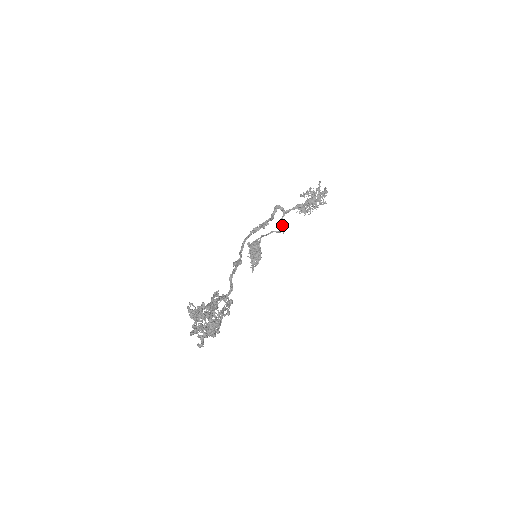
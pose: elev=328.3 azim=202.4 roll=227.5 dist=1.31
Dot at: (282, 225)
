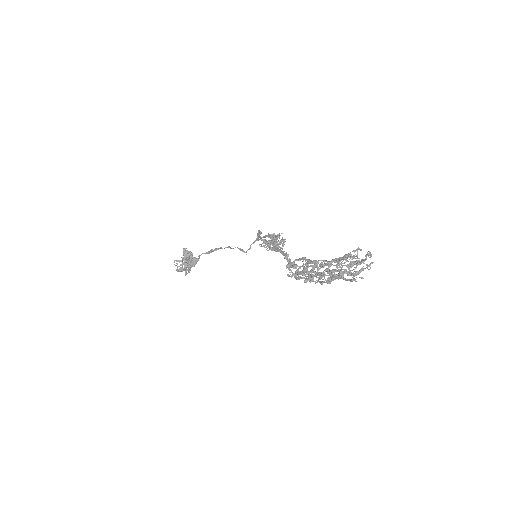
Dot at: occluded
